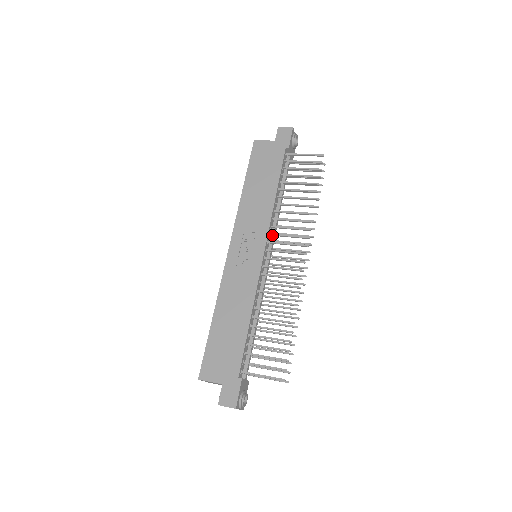
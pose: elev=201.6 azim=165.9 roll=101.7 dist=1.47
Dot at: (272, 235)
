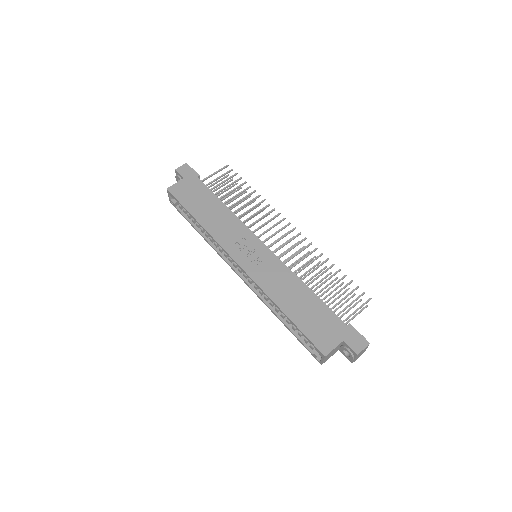
Dot at: occluded
